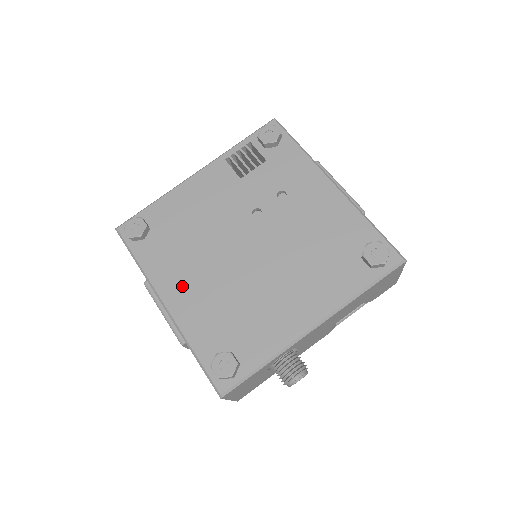
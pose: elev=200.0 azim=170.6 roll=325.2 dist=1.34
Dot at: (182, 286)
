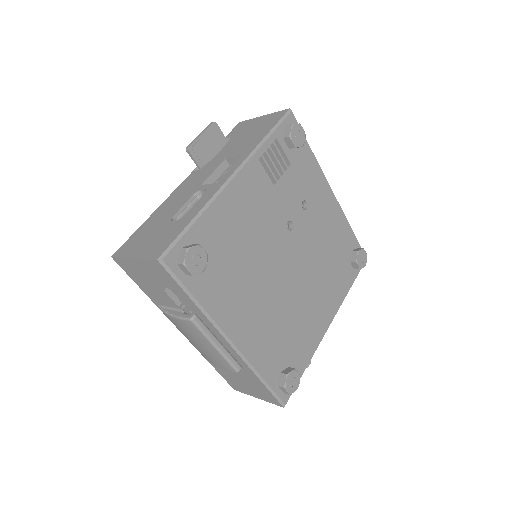
Dot at: (244, 318)
